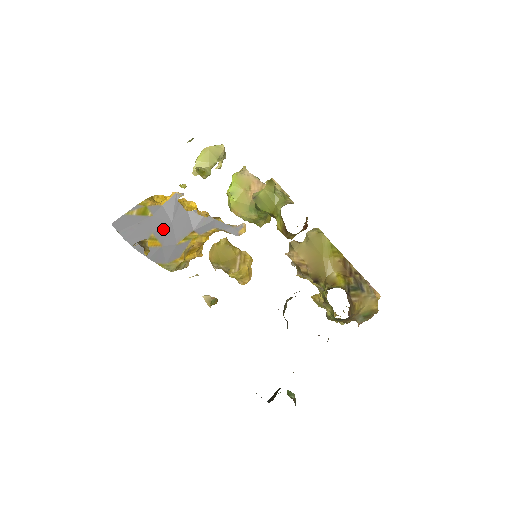
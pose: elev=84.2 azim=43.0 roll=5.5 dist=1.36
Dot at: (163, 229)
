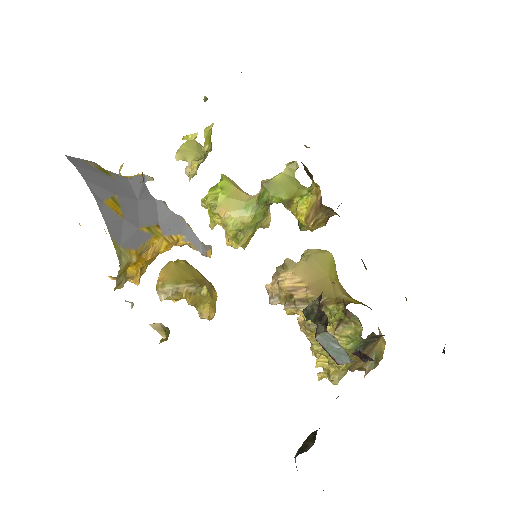
Dot at: (128, 199)
